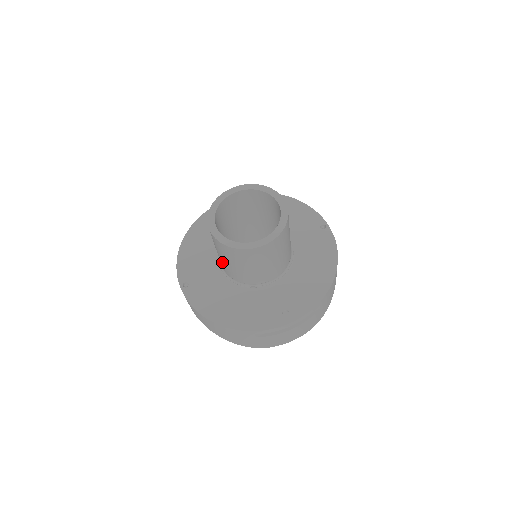
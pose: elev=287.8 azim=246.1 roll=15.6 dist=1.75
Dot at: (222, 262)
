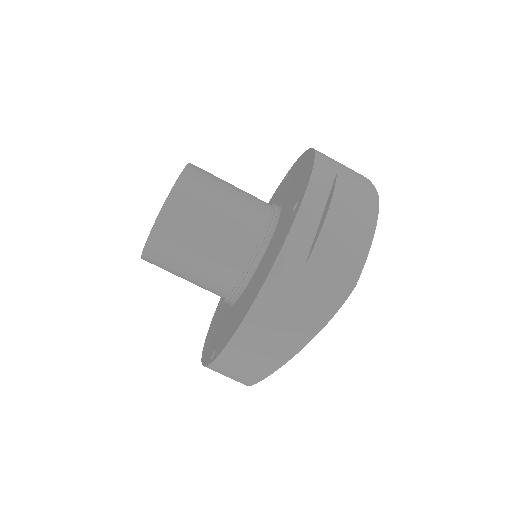
Dot at: (205, 279)
